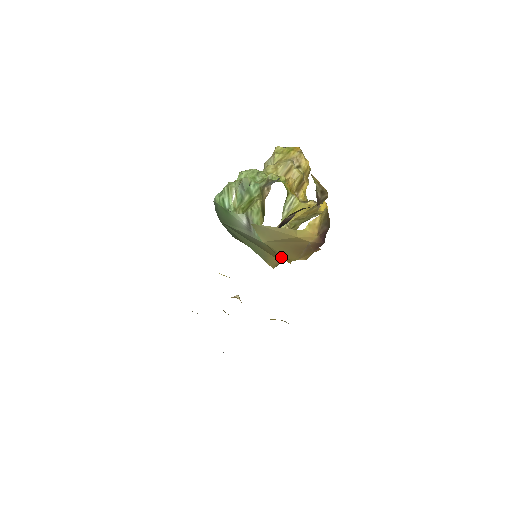
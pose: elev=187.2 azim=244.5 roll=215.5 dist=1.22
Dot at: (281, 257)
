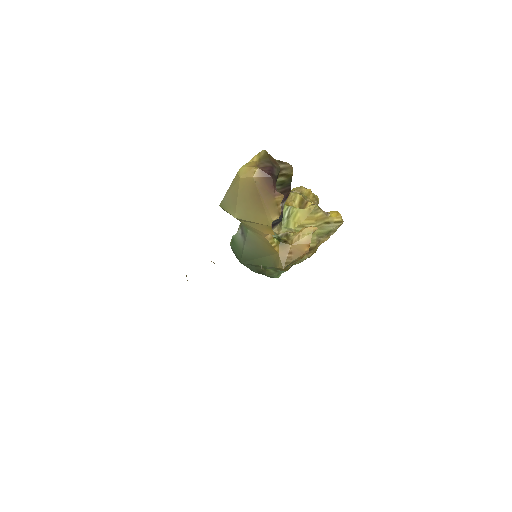
Dot at: (265, 233)
